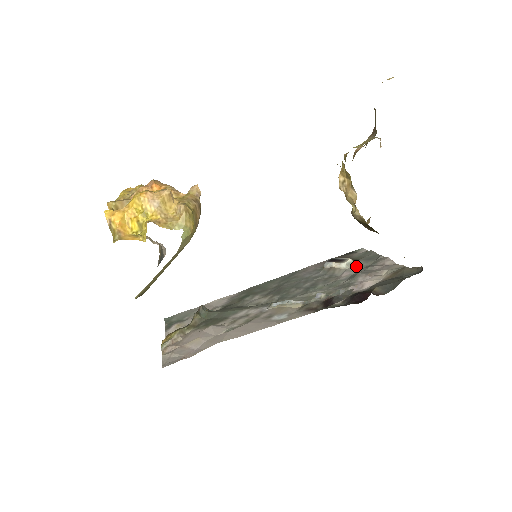
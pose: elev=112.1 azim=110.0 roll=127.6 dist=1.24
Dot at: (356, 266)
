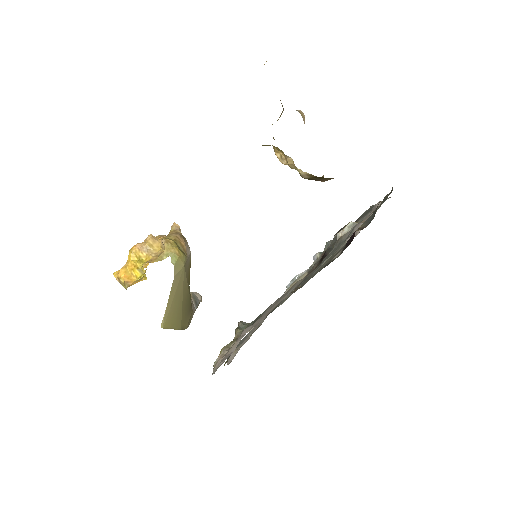
Dot at: occluded
